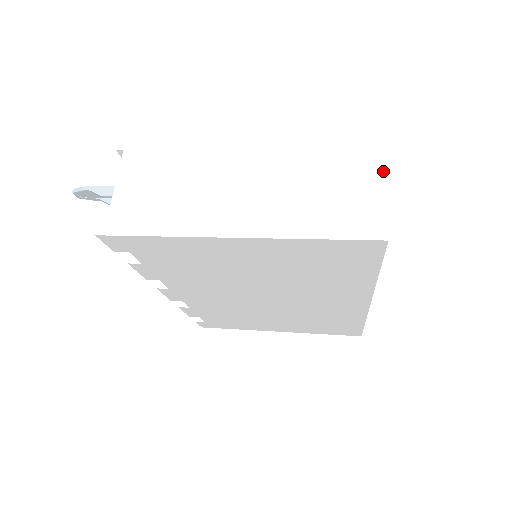
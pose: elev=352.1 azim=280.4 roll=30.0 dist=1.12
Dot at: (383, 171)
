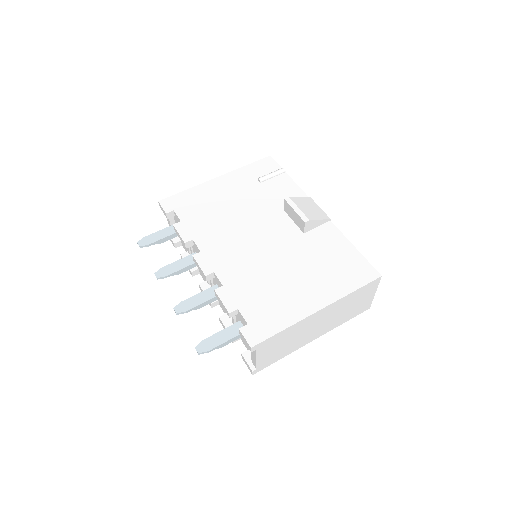
Dot at: (375, 291)
